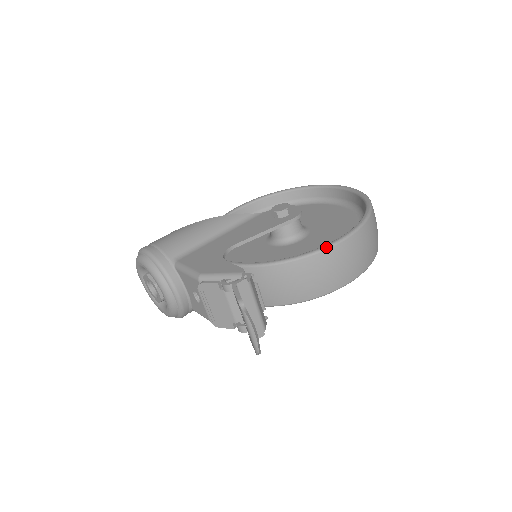
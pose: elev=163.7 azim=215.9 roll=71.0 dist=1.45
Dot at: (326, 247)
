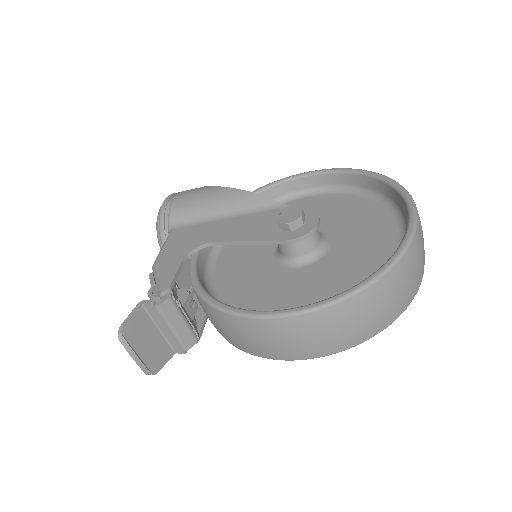
Dot at: (247, 315)
